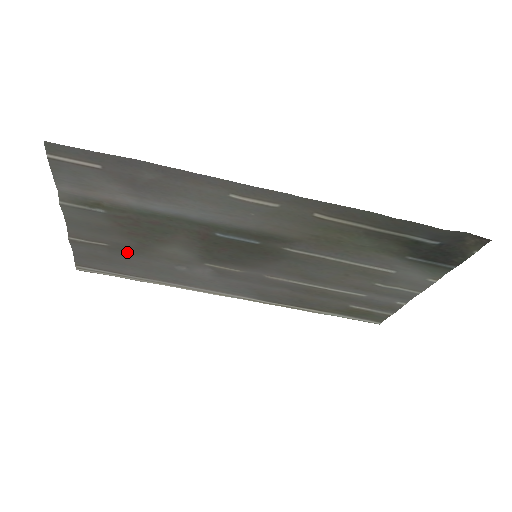
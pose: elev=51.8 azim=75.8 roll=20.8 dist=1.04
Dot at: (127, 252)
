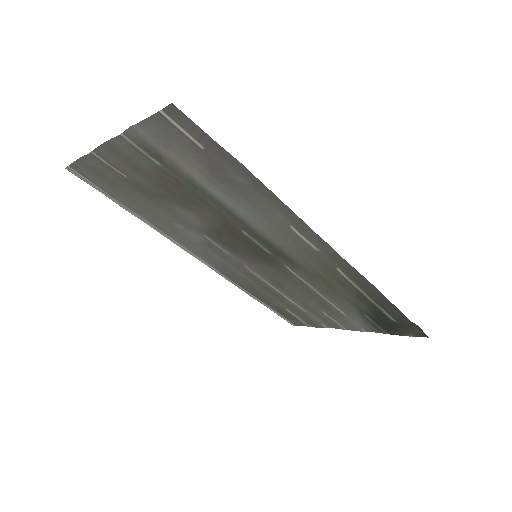
Dot at: (139, 190)
